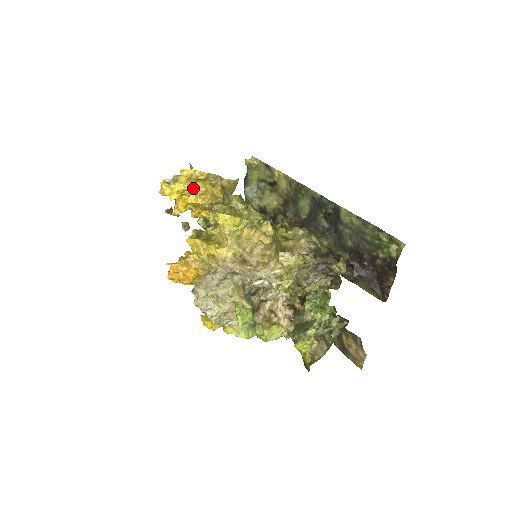
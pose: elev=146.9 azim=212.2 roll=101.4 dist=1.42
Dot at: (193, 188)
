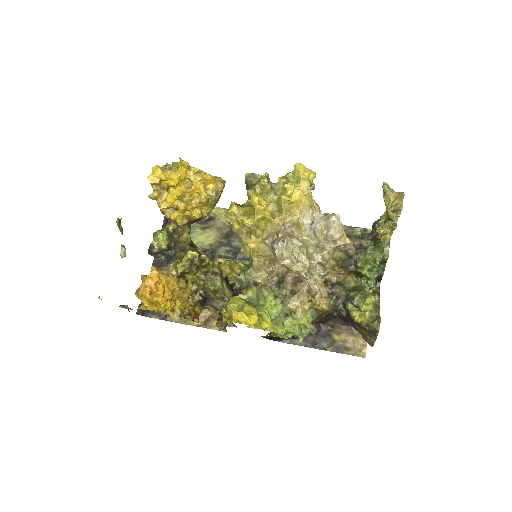
Dot at: (200, 175)
